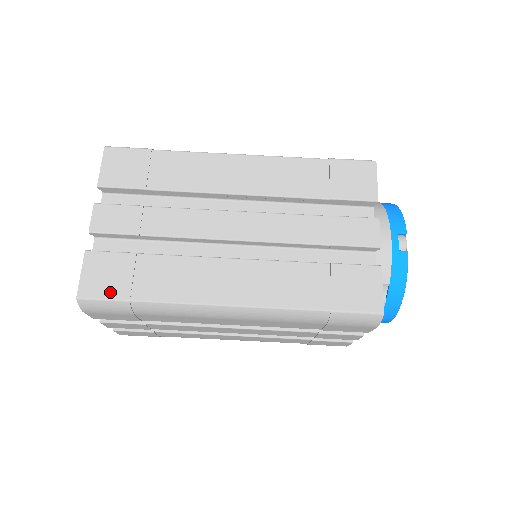
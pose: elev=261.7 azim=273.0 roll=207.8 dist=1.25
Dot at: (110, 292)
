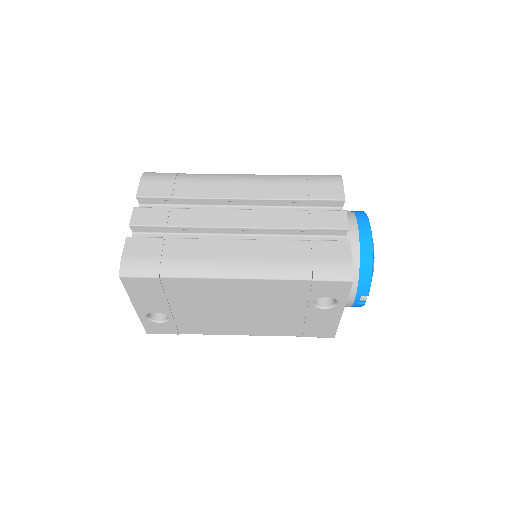
Dot at: occluded
